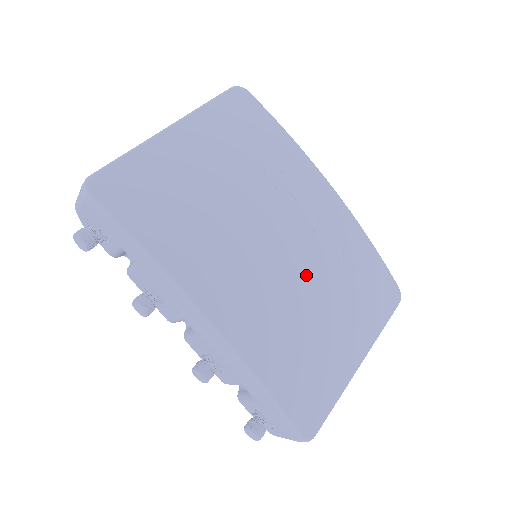
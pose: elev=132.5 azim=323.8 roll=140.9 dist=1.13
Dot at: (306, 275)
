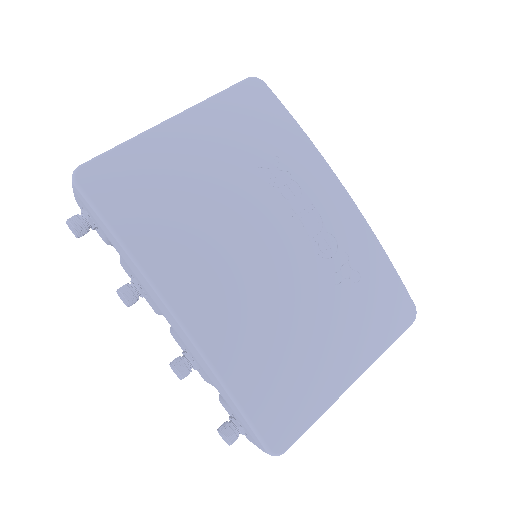
Dot at: (298, 282)
